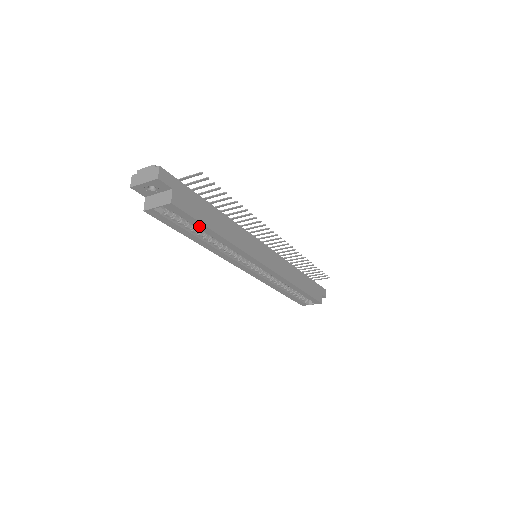
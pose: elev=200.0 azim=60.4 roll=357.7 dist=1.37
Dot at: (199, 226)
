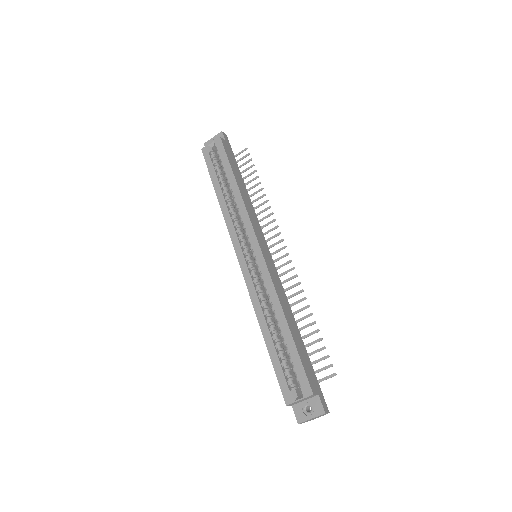
Dot at: (226, 167)
